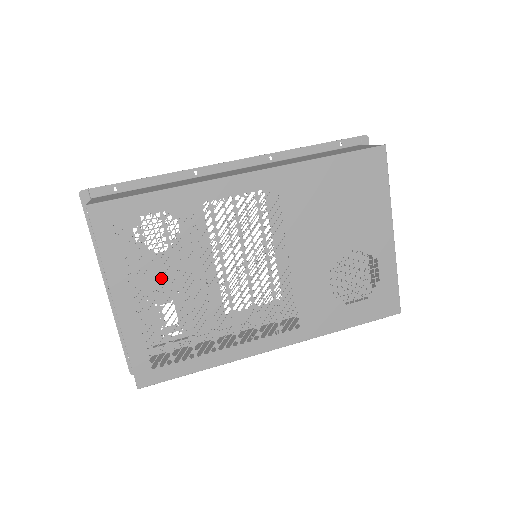
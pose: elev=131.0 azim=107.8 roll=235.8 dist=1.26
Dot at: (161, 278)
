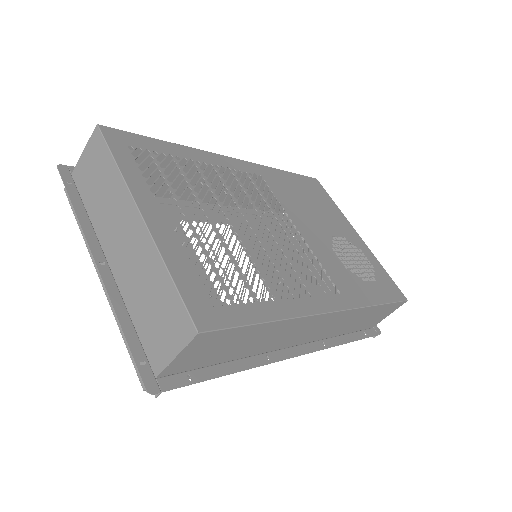
Dot at: occluded
